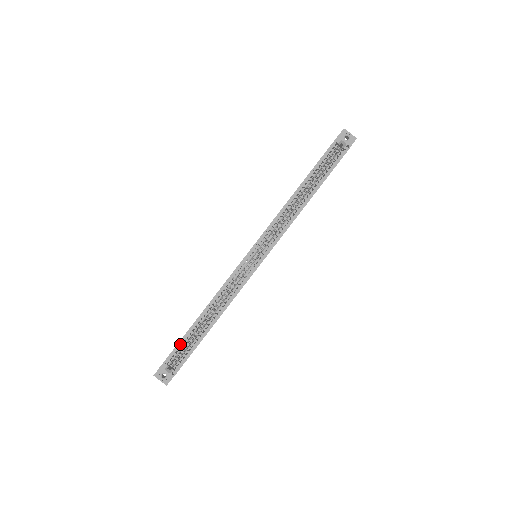
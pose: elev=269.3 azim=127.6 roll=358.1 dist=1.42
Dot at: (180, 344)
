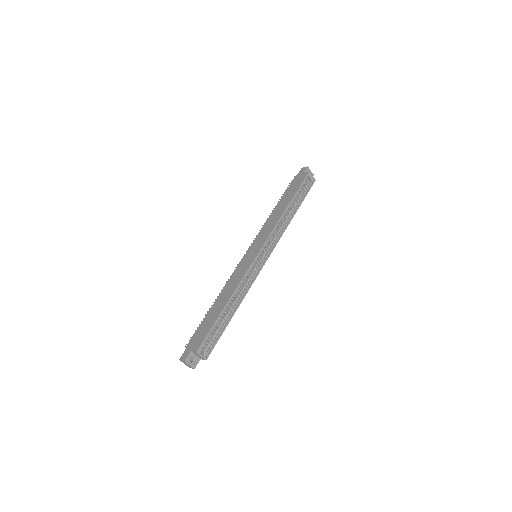
Dot at: (211, 330)
